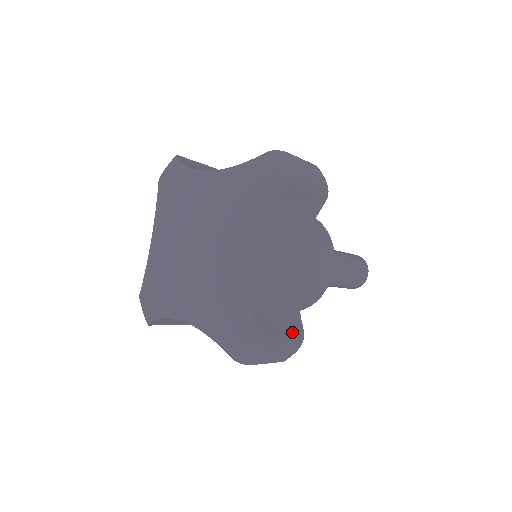
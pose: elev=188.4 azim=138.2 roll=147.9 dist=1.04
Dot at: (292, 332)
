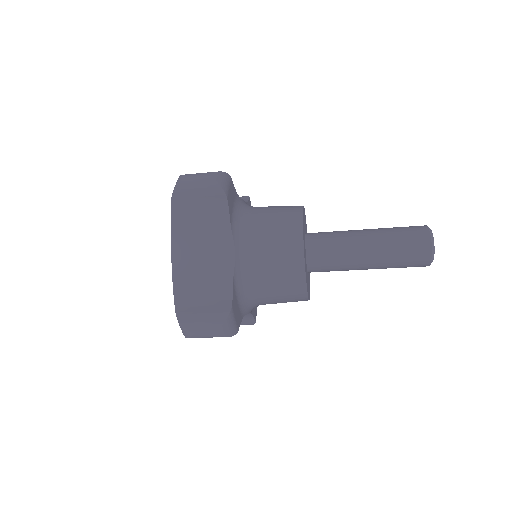
Dot at: (215, 310)
